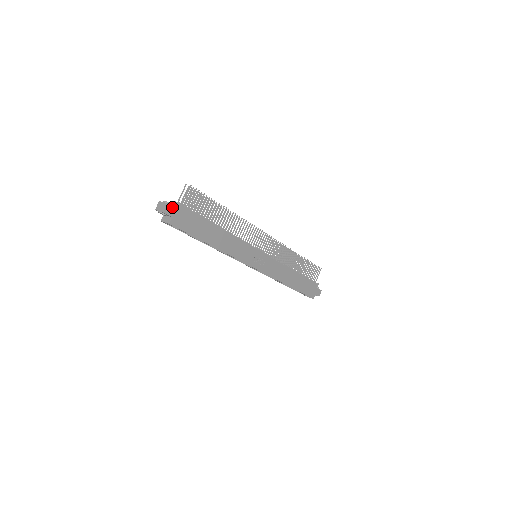
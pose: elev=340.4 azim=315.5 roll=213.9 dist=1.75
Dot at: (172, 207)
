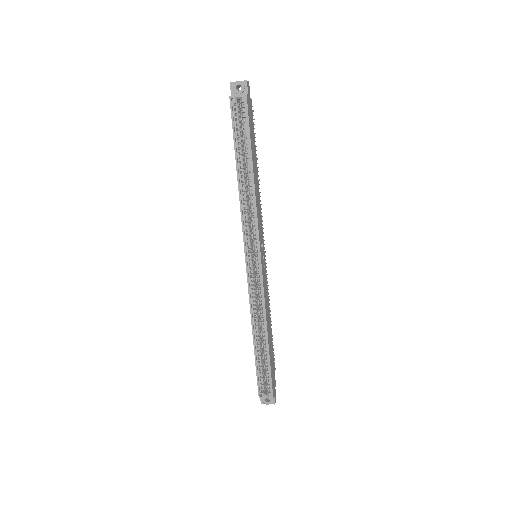
Dot at: (249, 90)
